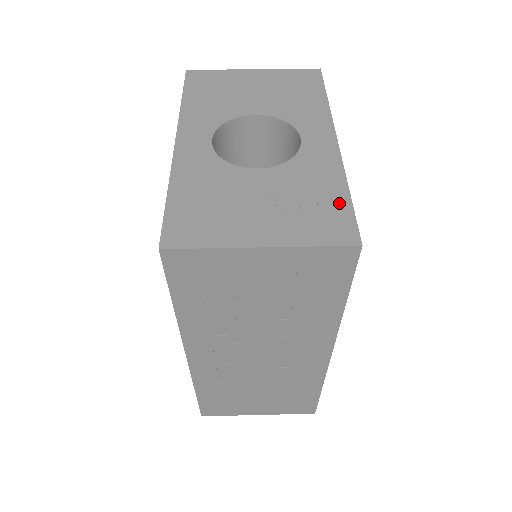
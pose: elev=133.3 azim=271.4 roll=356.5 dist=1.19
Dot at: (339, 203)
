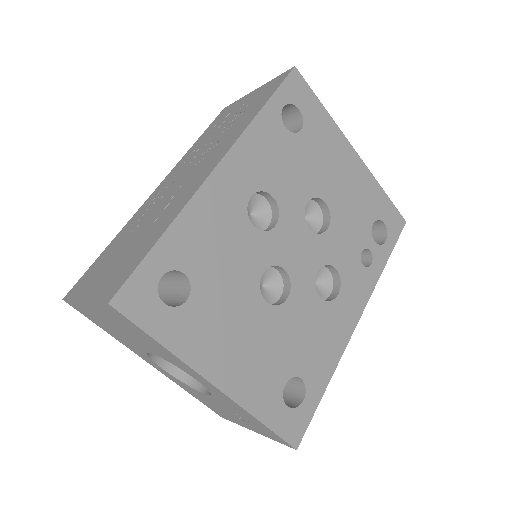
Dot at: occluded
